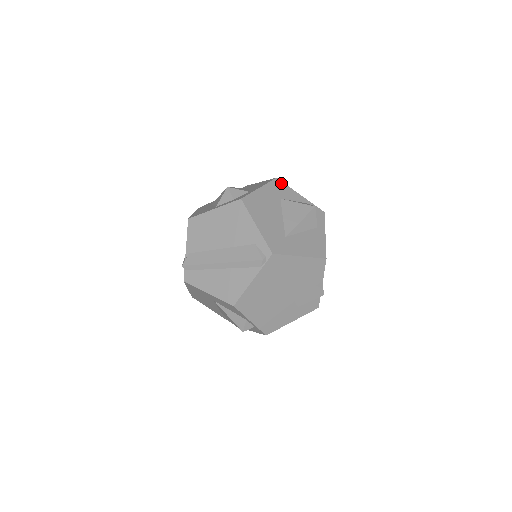
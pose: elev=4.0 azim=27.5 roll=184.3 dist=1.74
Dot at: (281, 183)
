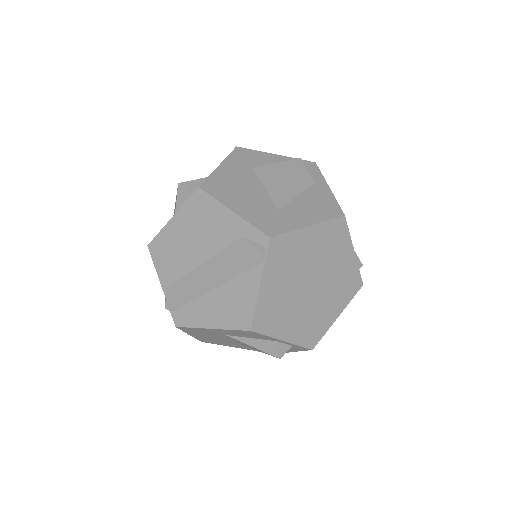
Dot at: (245, 150)
